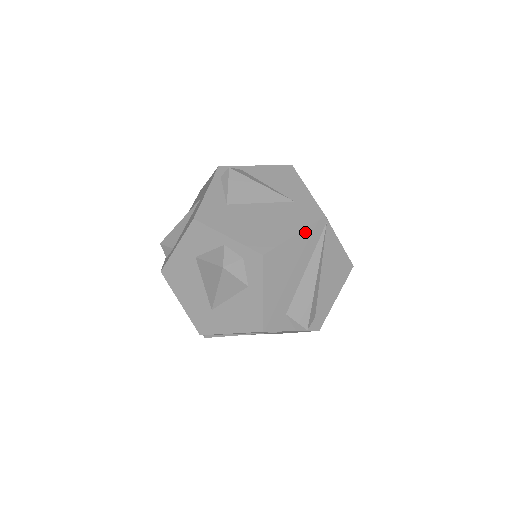
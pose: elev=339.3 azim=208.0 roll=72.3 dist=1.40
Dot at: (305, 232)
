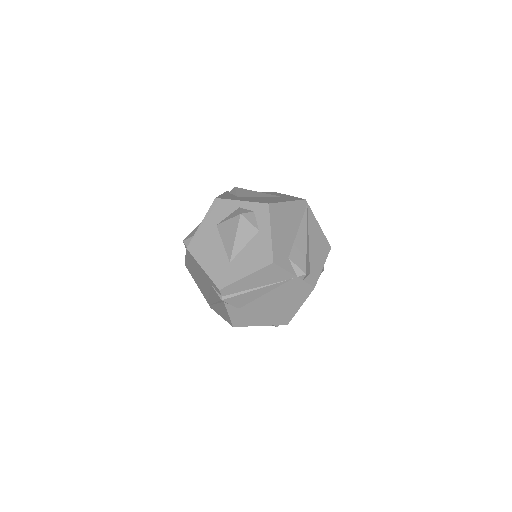
Dot at: (294, 203)
